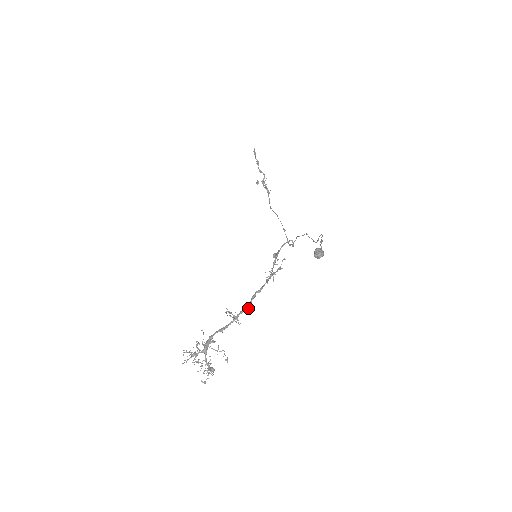
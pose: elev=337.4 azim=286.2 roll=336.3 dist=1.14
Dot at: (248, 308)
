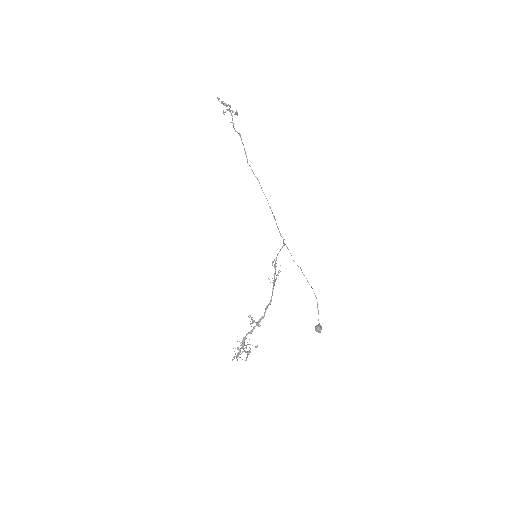
Dot at: (264, 316)
